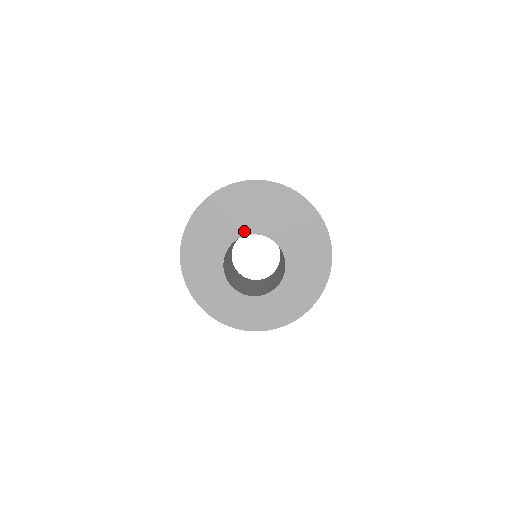
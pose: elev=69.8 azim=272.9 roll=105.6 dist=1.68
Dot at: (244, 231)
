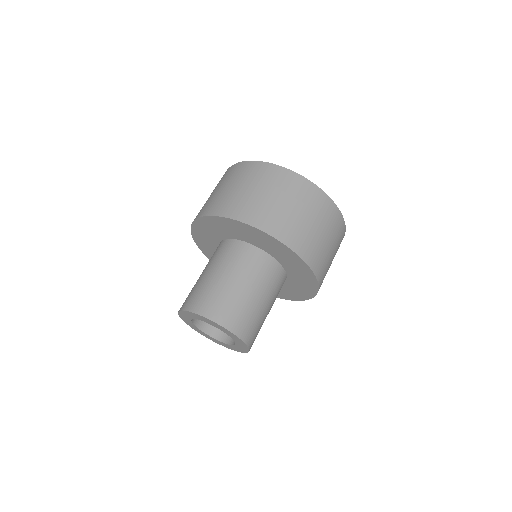
Dot at: (221, 329)
